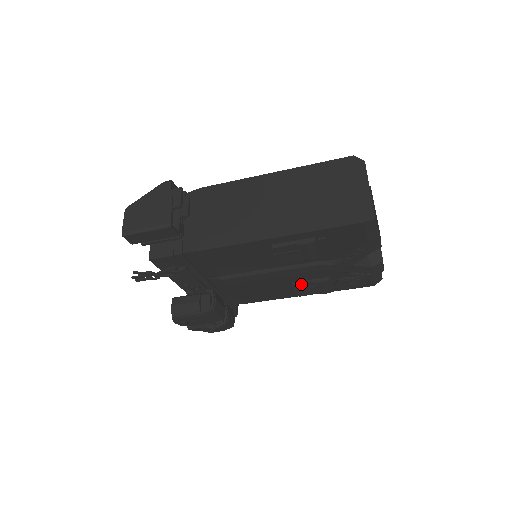
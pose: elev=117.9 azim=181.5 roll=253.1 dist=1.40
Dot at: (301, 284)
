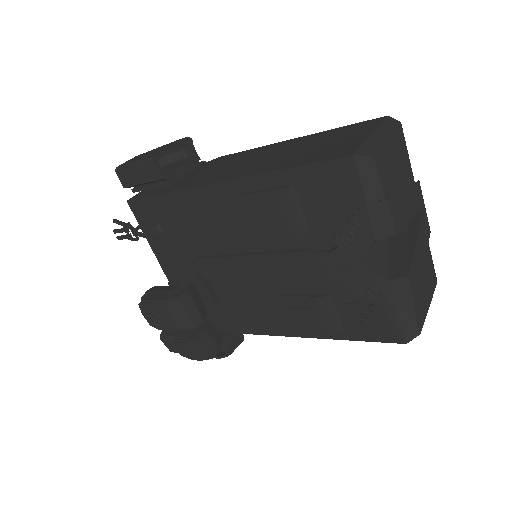
Dot at: (292, 297)
